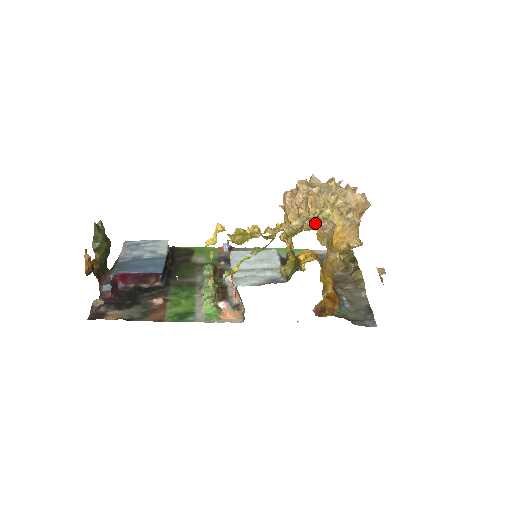
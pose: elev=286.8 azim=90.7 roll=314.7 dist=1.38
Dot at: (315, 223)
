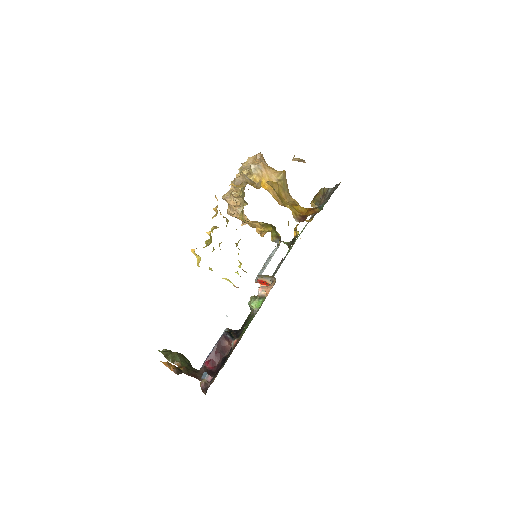
Dot at: (233, 187)
